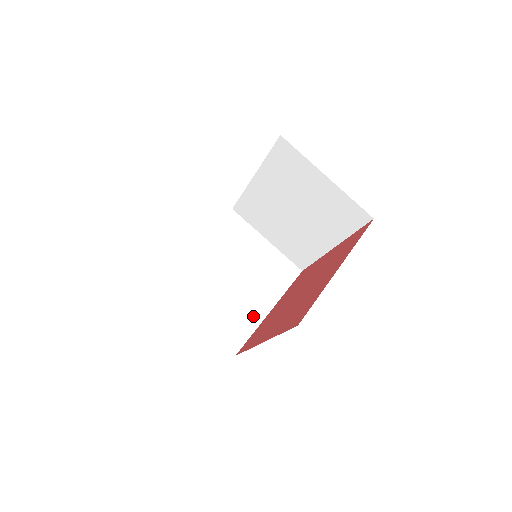
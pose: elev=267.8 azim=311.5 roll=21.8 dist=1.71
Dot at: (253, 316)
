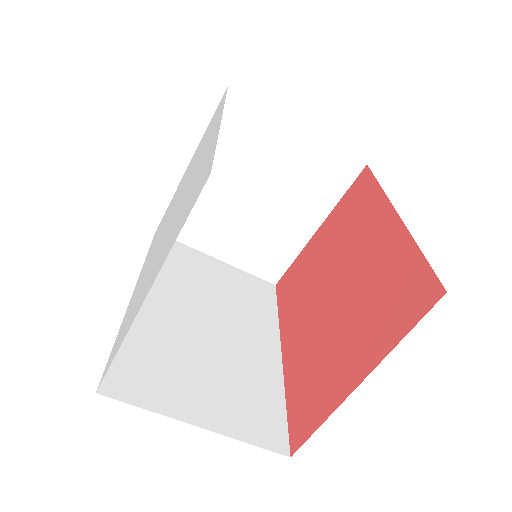
Dot at: (292, 240)
